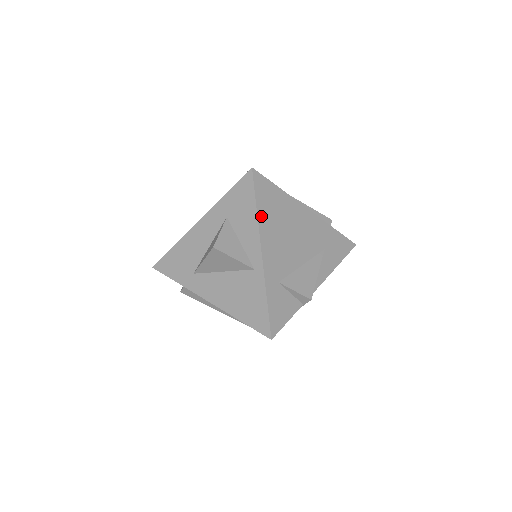
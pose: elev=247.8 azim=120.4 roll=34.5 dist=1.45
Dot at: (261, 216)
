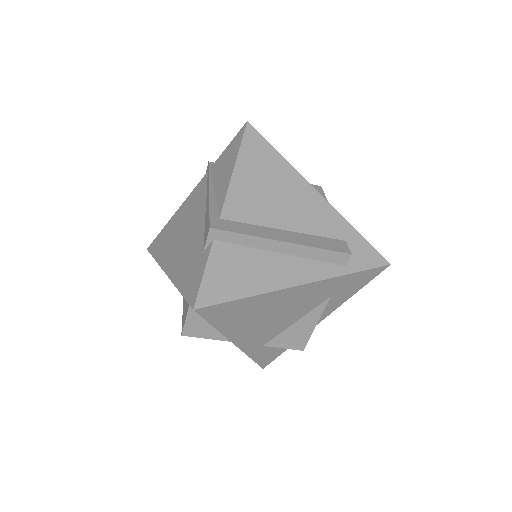
Dot at: (224, 329)
